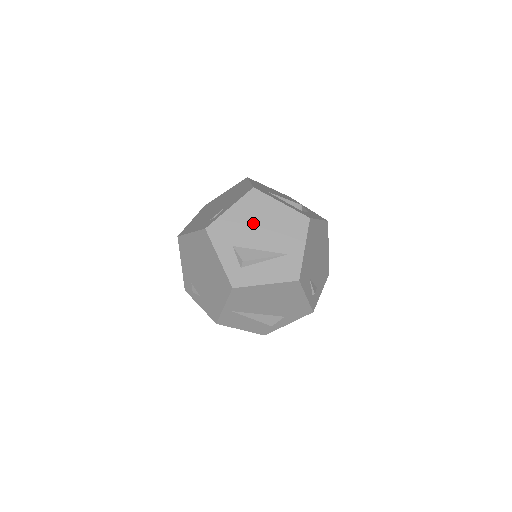
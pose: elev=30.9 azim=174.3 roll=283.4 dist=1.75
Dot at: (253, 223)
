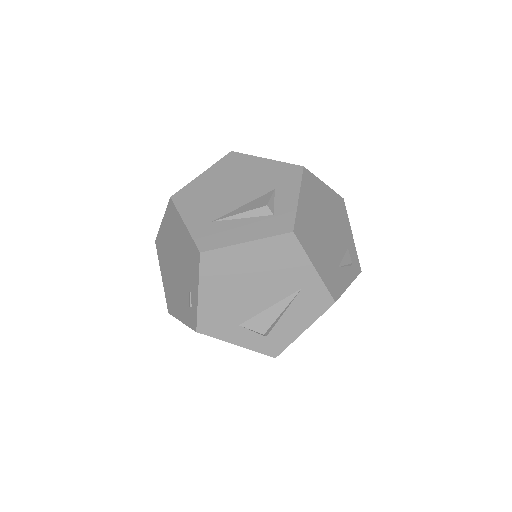
Dot at: (237, 289)
